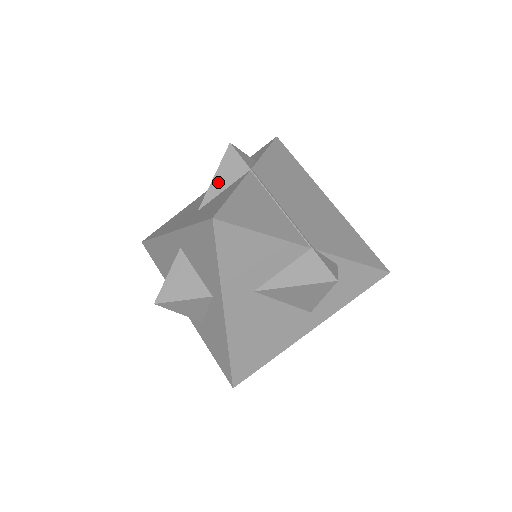
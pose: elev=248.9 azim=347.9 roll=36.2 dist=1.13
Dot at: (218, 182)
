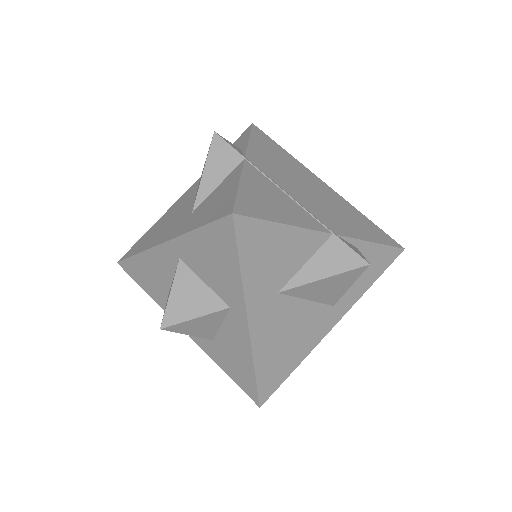
Dot at: (209, 177)
